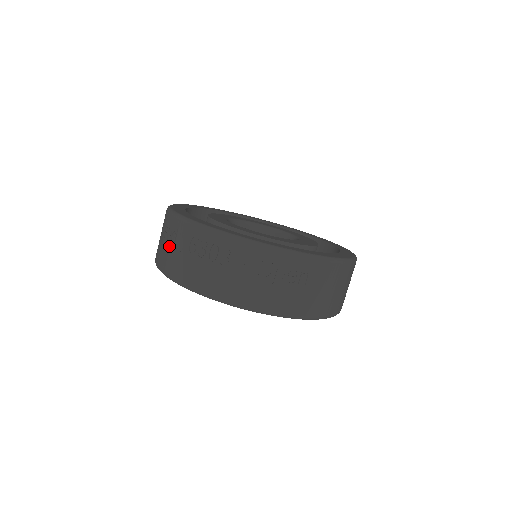
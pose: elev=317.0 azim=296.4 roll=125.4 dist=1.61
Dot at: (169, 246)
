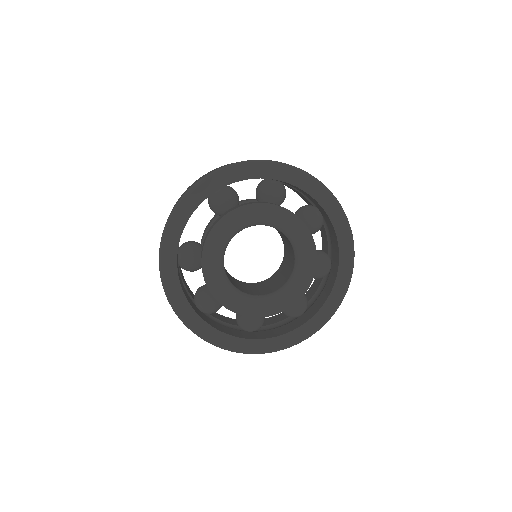
Dot at: occluded
